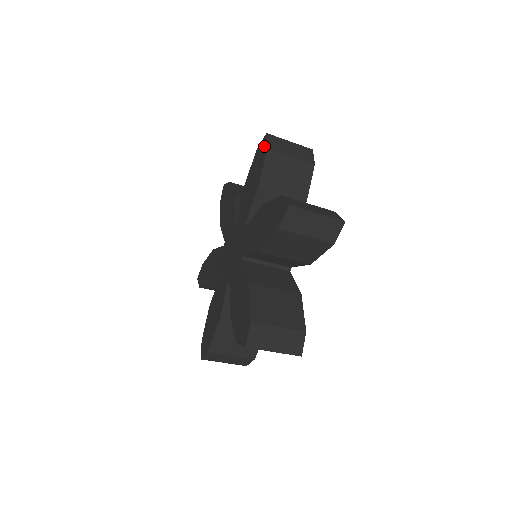
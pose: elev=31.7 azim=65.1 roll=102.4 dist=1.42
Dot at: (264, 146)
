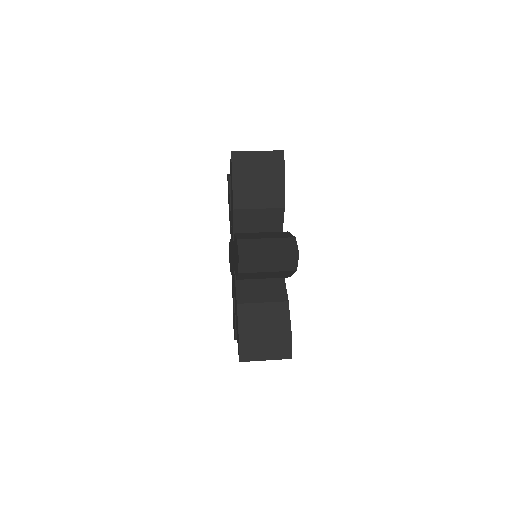
Dot at: (231, 166)
